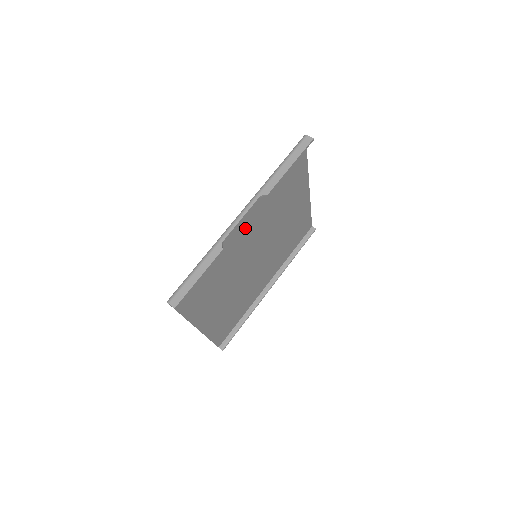
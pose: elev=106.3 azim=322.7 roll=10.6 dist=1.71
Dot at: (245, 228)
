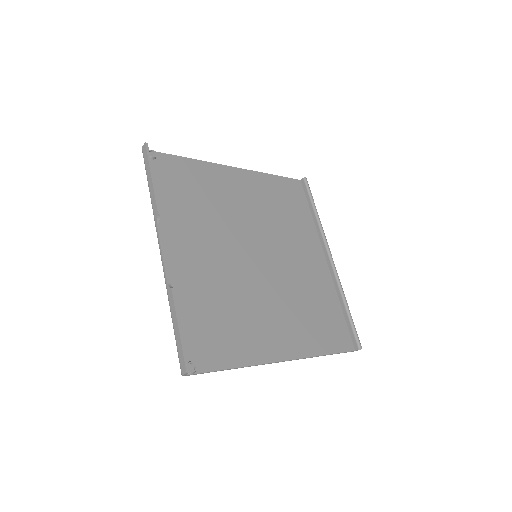
Dot at: (190, 253)
